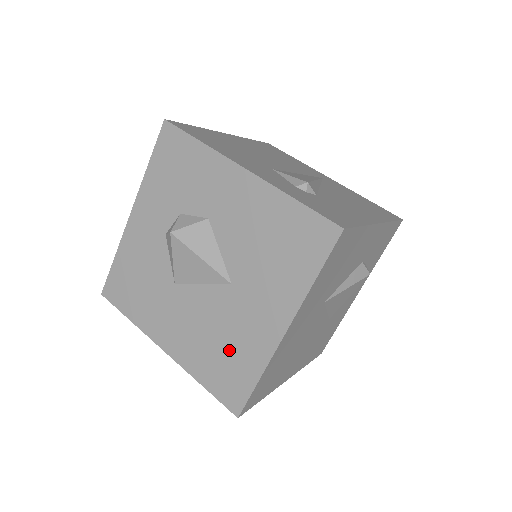
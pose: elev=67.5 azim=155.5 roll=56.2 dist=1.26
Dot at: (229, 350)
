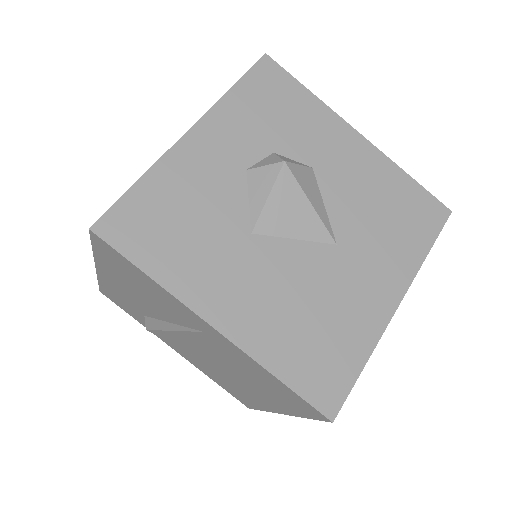
Dot at: (327, 325)
